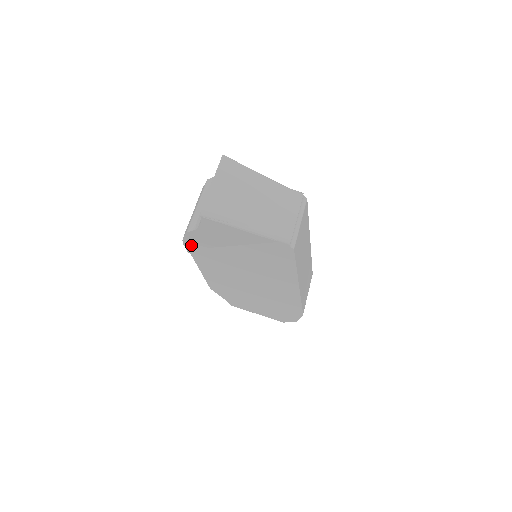
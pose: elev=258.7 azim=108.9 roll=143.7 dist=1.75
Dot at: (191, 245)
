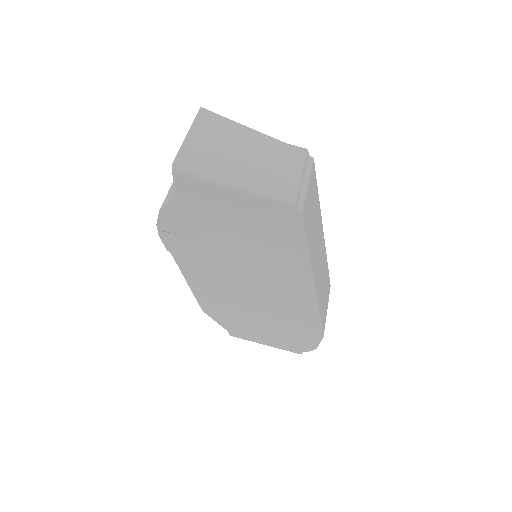
Dot at: (169, 236)
